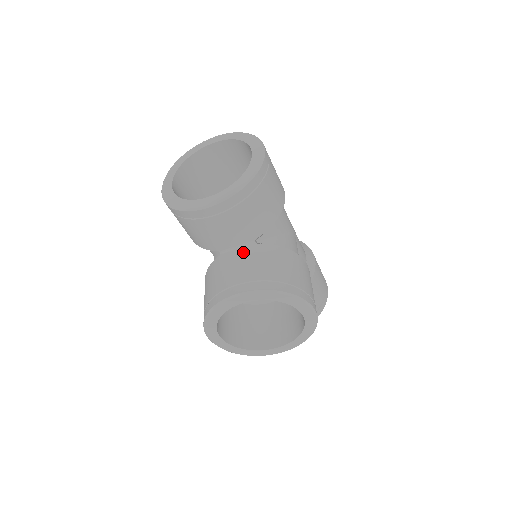
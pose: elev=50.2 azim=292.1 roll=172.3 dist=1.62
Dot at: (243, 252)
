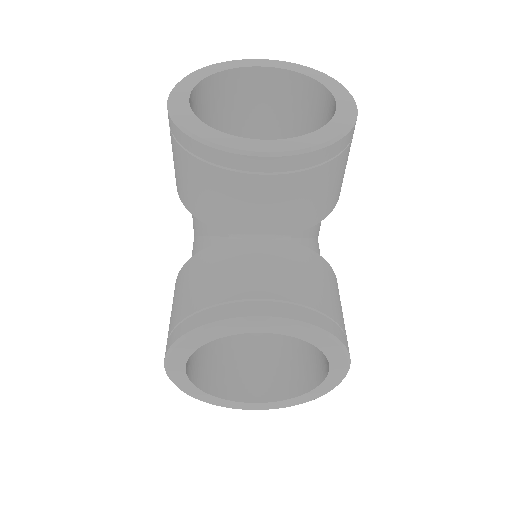
Dot at: (271, 248)
